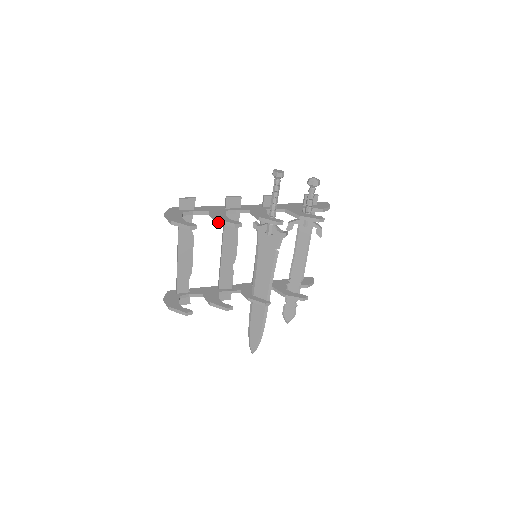
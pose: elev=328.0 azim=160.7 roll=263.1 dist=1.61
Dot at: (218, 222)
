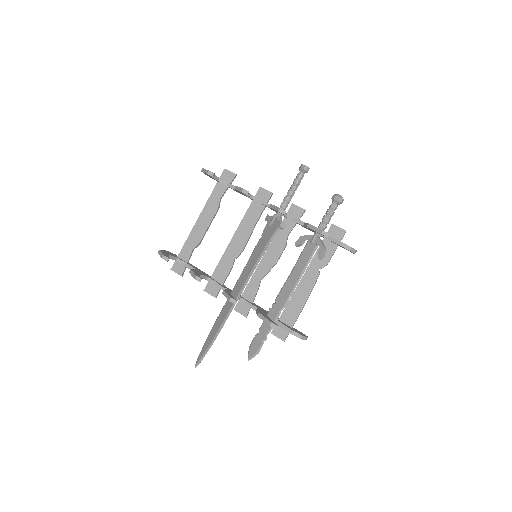
Dot at: (235, 188)
